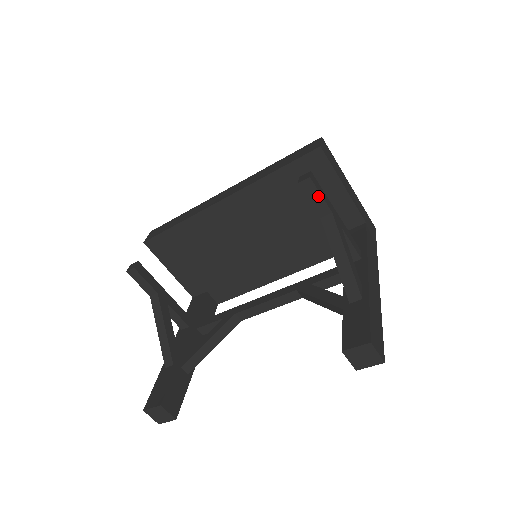
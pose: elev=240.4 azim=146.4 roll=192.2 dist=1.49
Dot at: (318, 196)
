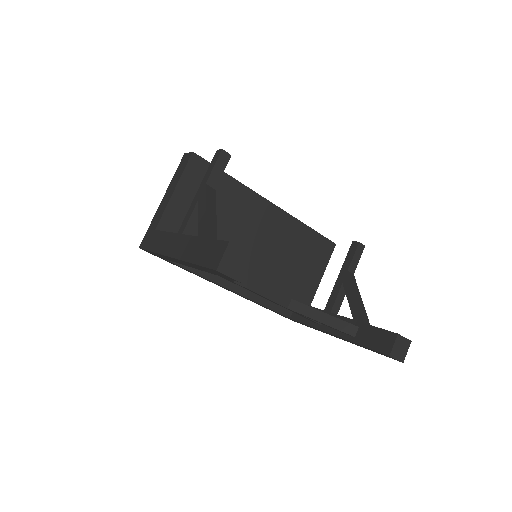
Dot at: (358, 259)
